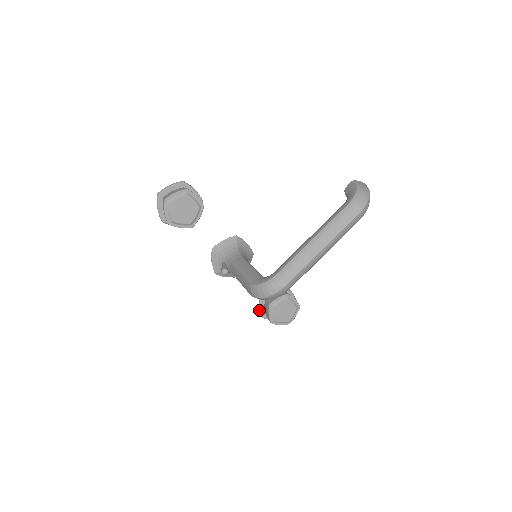
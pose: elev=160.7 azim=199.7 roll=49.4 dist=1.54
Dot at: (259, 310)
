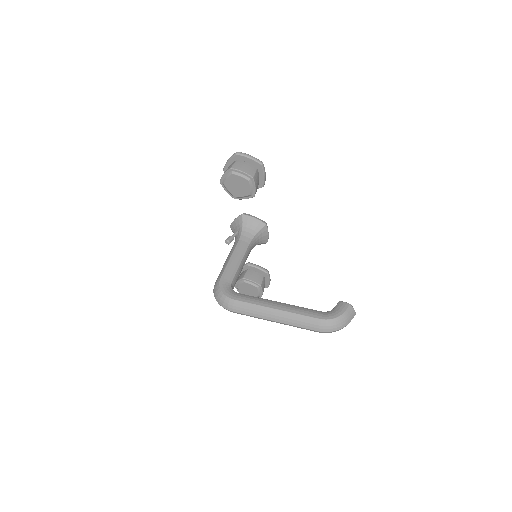
Dot at: occluded
